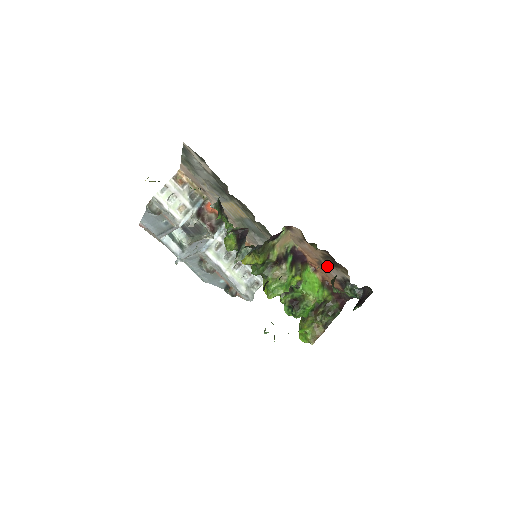
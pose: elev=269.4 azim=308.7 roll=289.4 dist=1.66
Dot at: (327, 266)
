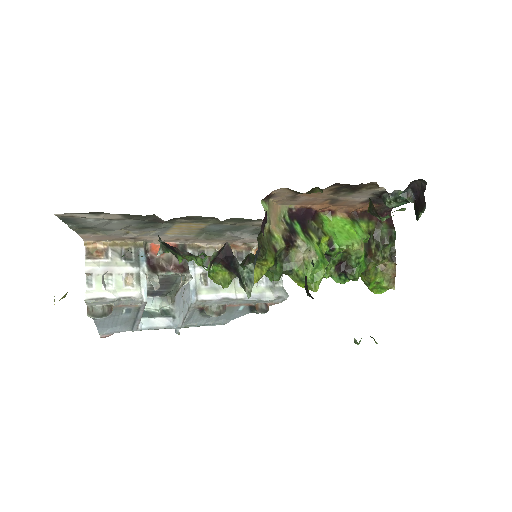
Dot at: (344, 198)
